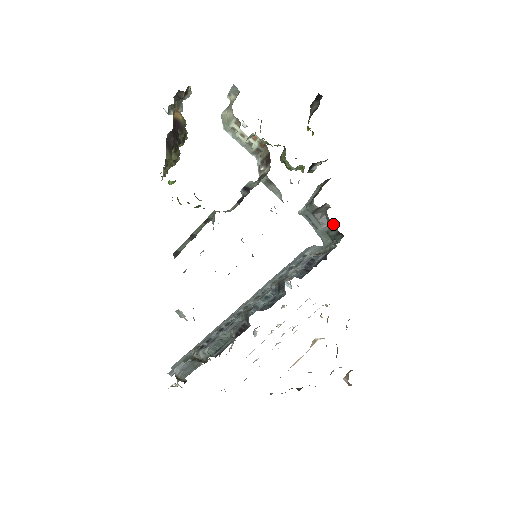
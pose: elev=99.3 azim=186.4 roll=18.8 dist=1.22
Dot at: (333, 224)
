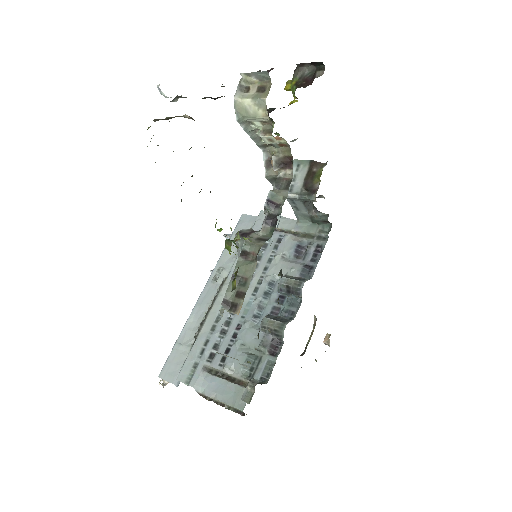
Dot at: (315, 207)
